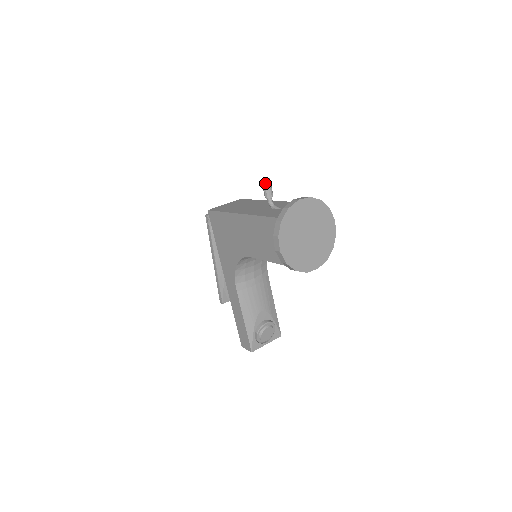
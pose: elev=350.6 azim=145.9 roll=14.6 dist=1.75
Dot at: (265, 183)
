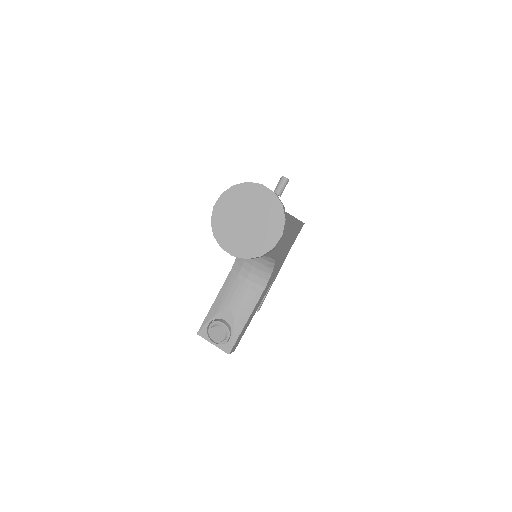
Dot at: (281, 179)
